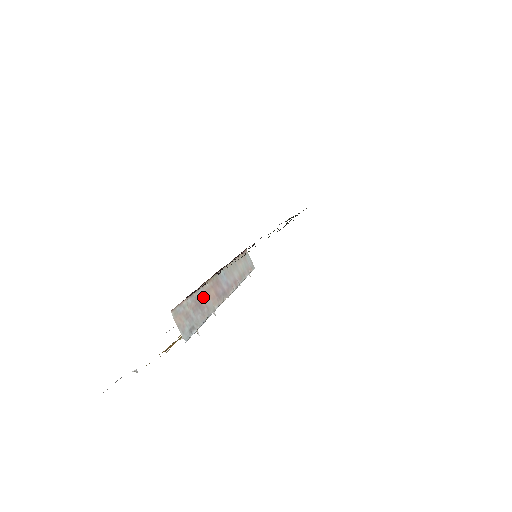
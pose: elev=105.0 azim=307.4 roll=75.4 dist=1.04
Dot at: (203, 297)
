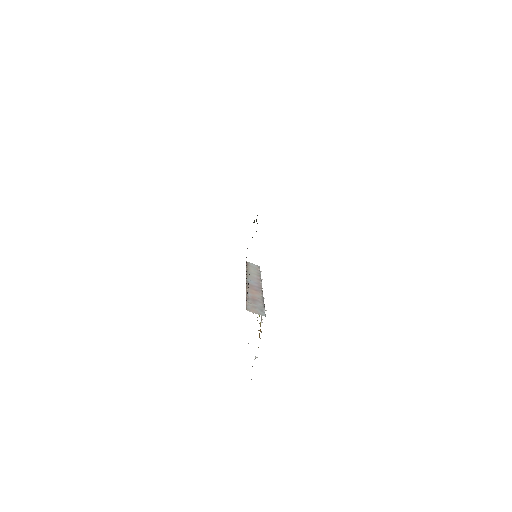
Dot at: (252, 296)
